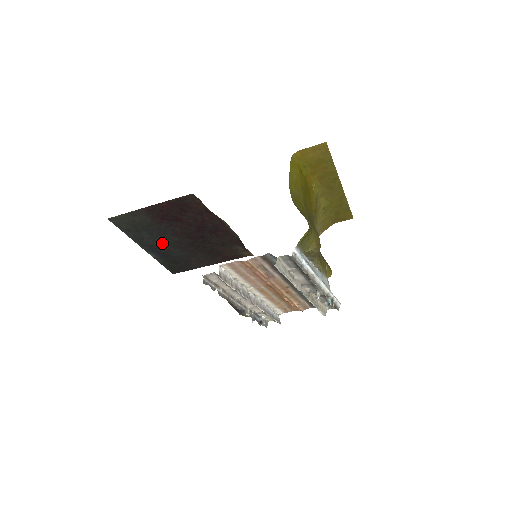
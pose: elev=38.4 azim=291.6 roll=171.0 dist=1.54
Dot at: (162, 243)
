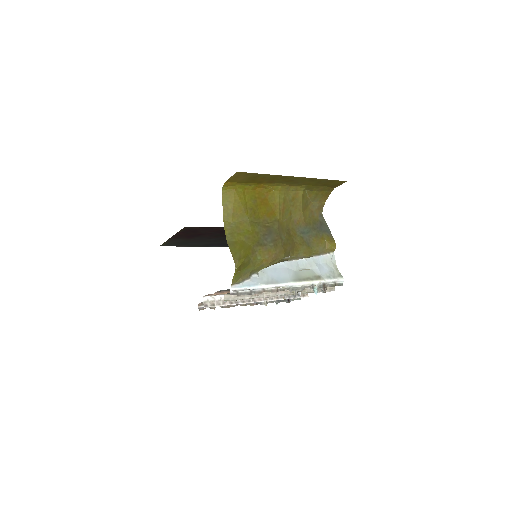
Dot at: (211, 242)
